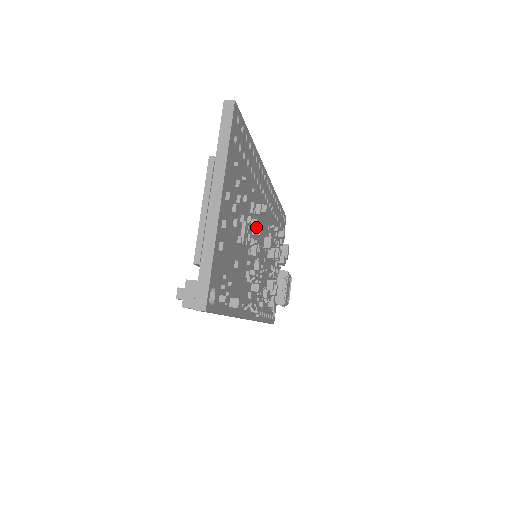
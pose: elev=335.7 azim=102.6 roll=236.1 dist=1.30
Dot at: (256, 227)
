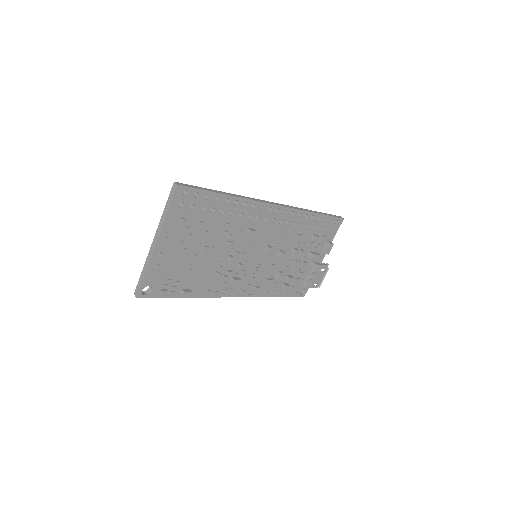
Dot at: (241, 243)
